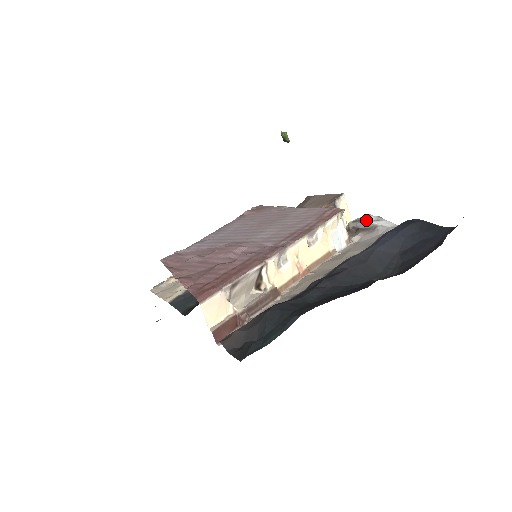
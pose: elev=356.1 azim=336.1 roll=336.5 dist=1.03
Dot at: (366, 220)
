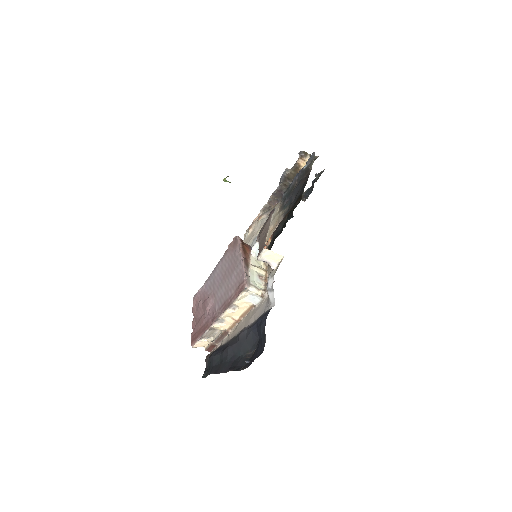
Dot at: (267, 286)
